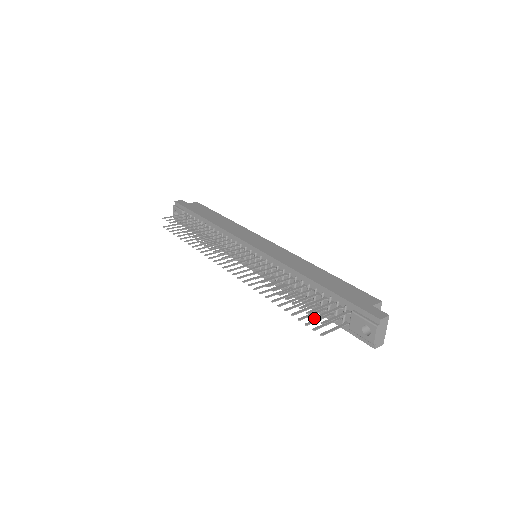
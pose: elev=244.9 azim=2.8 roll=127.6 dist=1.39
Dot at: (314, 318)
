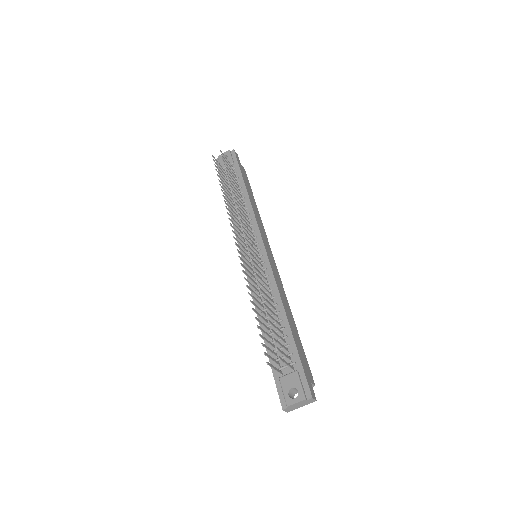
Dot at: (277, 348)
